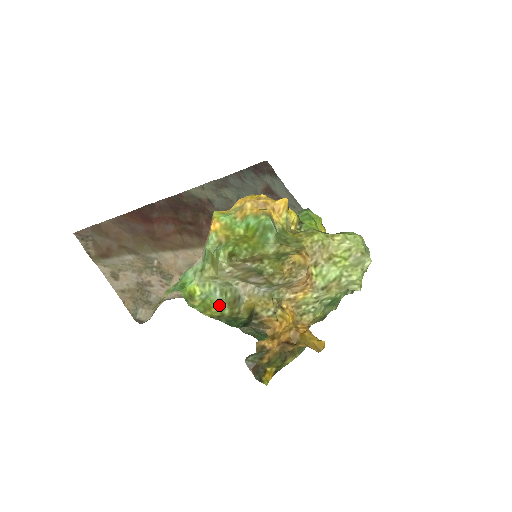
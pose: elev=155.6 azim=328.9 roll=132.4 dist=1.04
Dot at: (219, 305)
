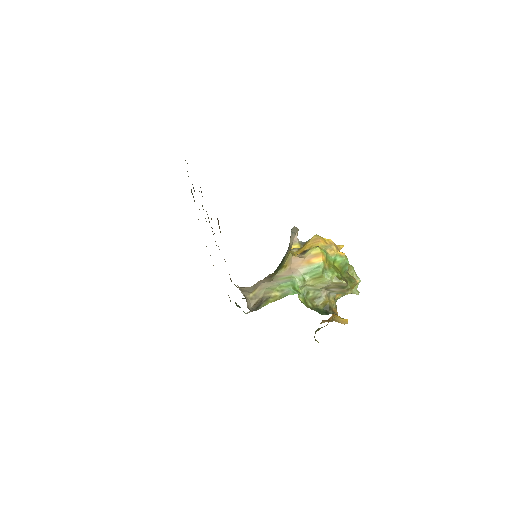
Dot at: (306, 301)
